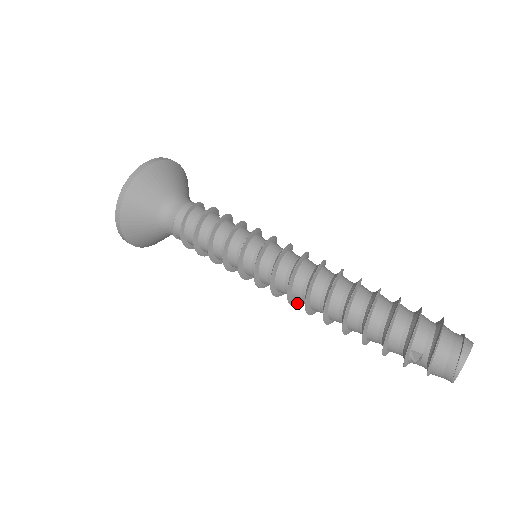
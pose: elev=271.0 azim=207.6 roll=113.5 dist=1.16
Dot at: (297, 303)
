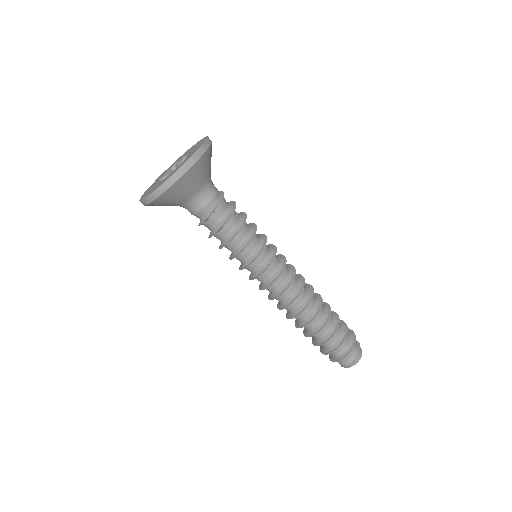
Dot at: occluded
